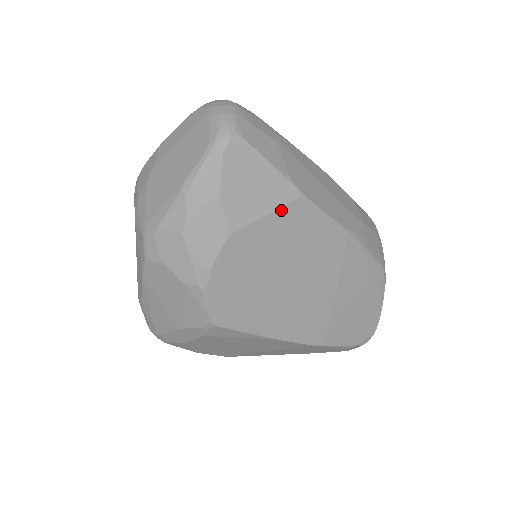
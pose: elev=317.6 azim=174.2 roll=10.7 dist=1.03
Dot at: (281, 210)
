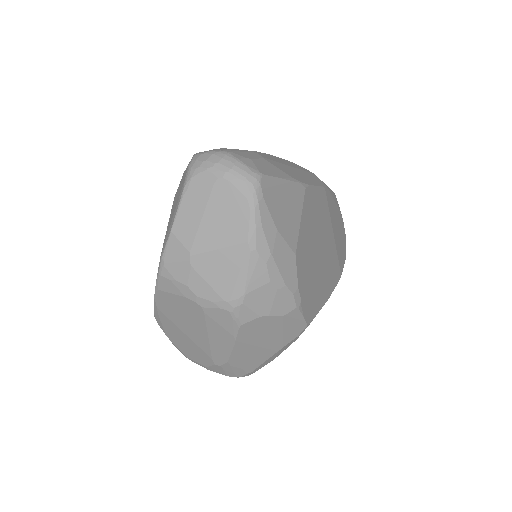
Dot at: (303, 207)
